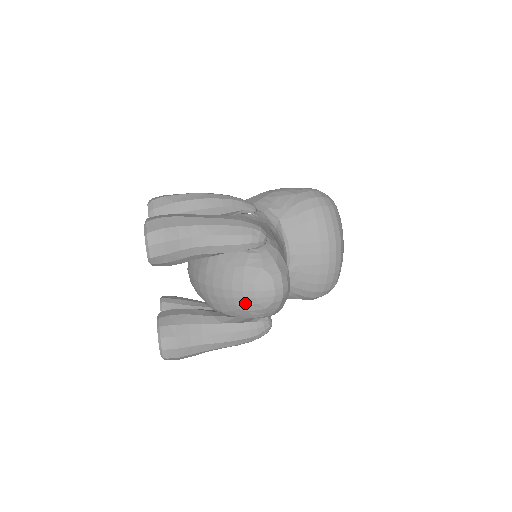
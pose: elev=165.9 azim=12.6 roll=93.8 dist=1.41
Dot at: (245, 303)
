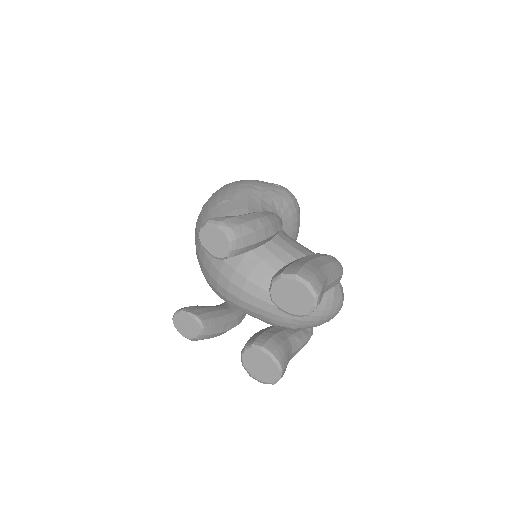
Dot at: (323, 322)
